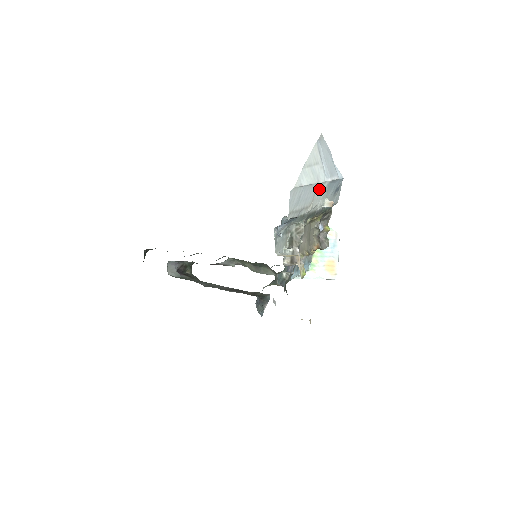
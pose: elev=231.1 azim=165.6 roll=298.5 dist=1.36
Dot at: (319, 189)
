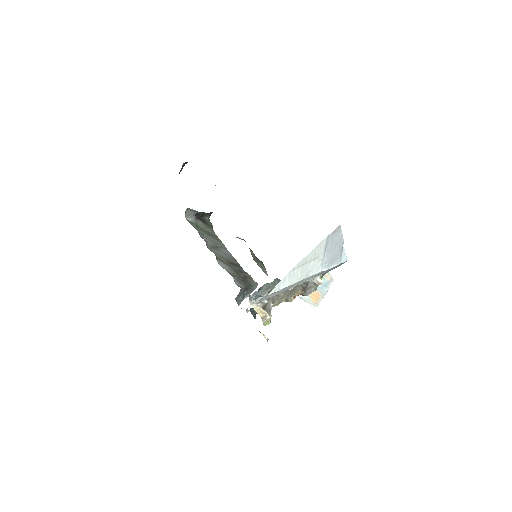
Dot at: (308, 277)
